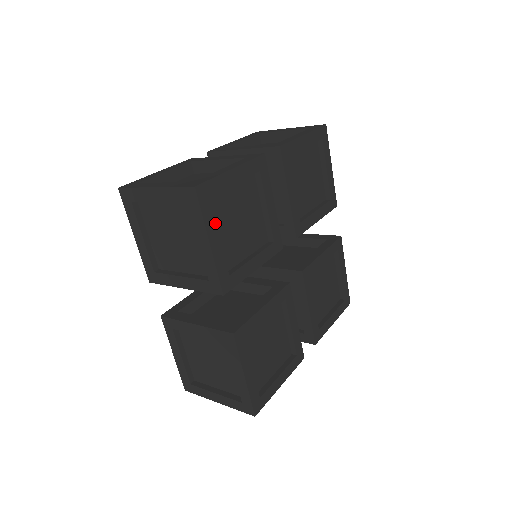
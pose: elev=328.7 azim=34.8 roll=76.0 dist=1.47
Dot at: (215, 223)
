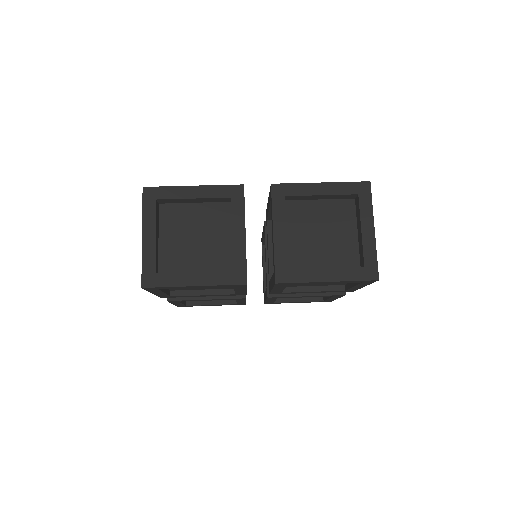
Dot at: (161, 291)
